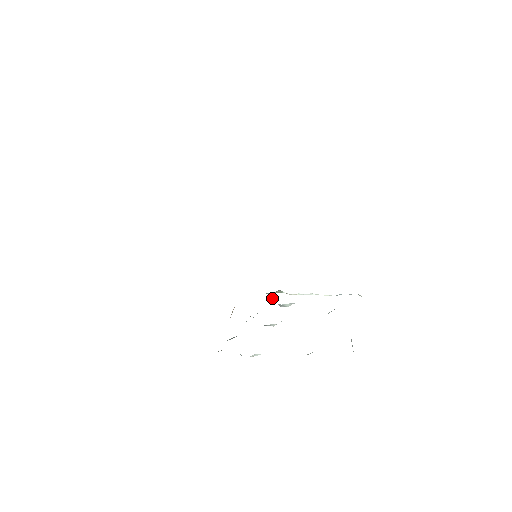
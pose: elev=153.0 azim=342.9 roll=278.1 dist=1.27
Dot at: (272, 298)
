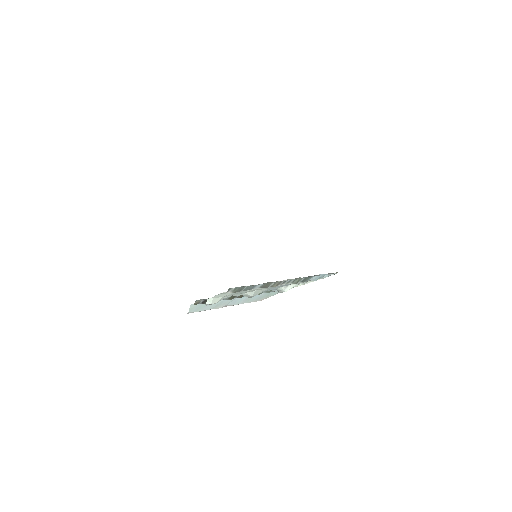
Dot at: occluded
